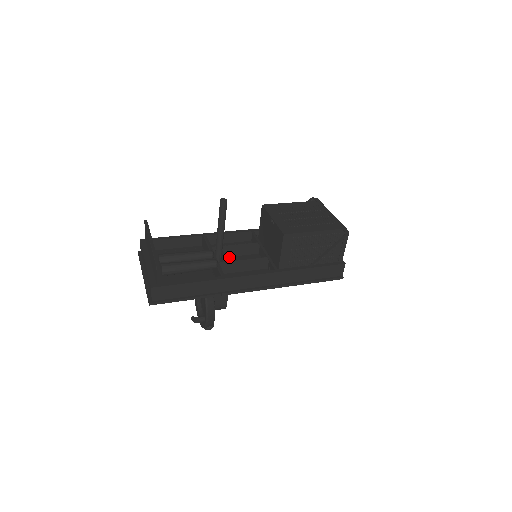
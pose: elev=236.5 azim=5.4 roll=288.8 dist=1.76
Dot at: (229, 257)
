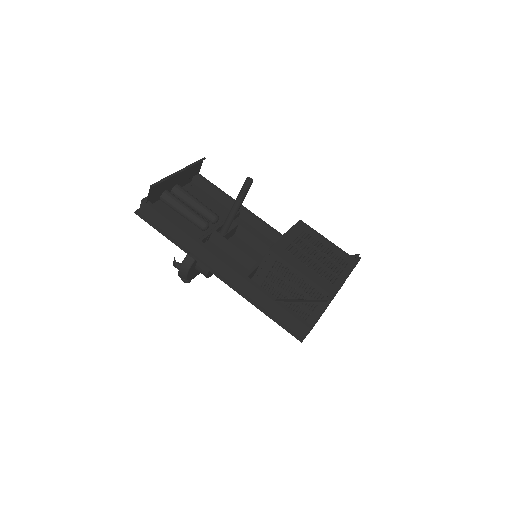
Dot at: (242, 240)
